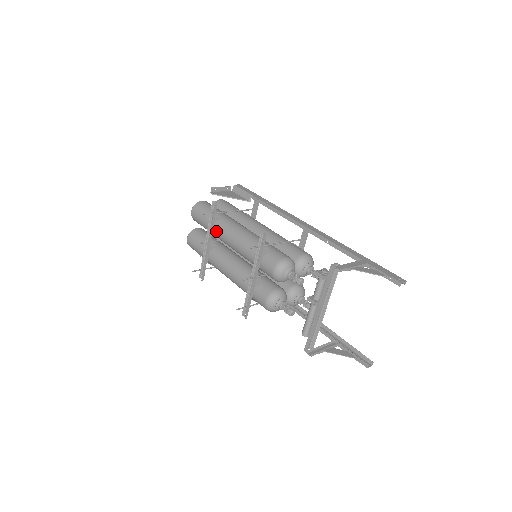
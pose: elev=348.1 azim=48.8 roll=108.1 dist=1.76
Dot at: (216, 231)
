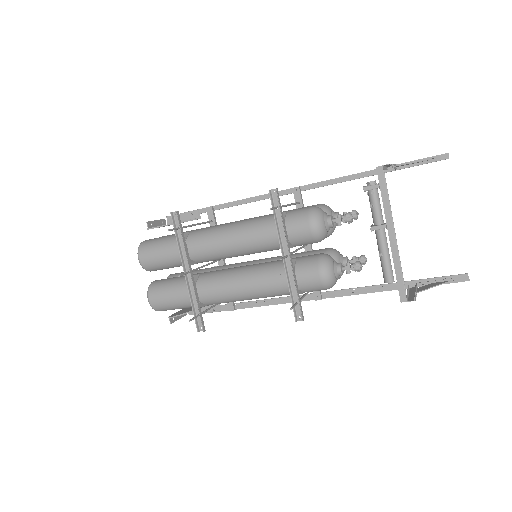
Dot at: (193, 250)
